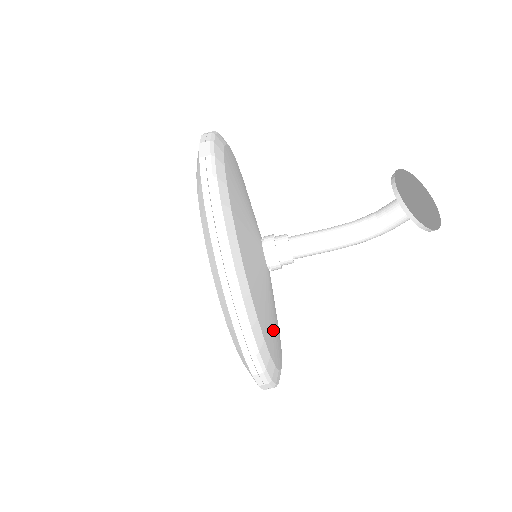
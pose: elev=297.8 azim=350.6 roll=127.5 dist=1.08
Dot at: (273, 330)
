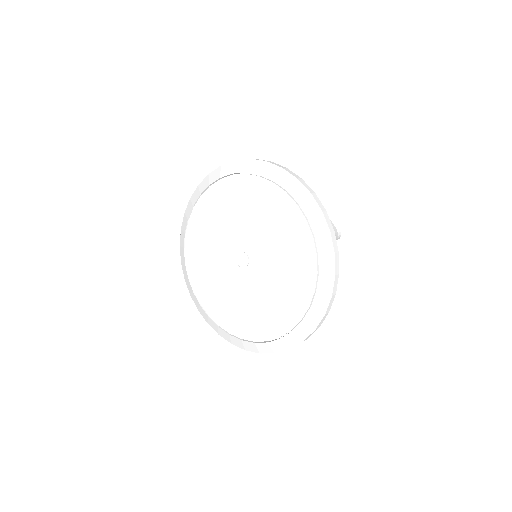
Dot at: occluded
